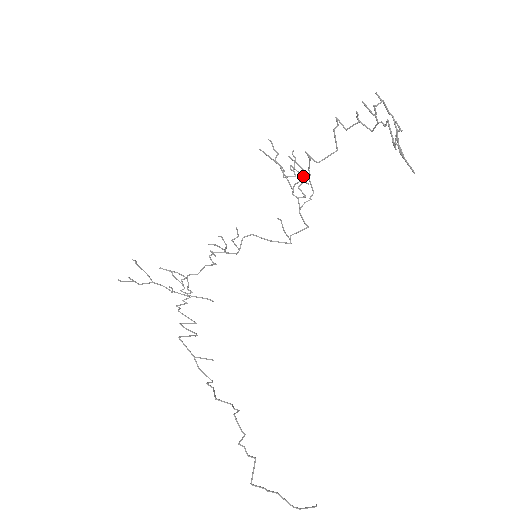
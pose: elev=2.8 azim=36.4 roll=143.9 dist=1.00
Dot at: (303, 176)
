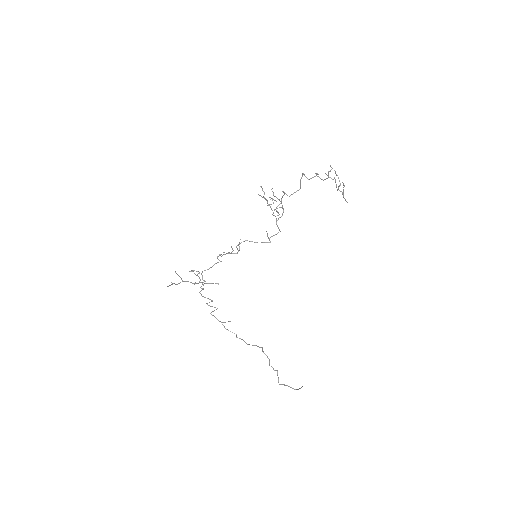
Dot at: (276, 201)
